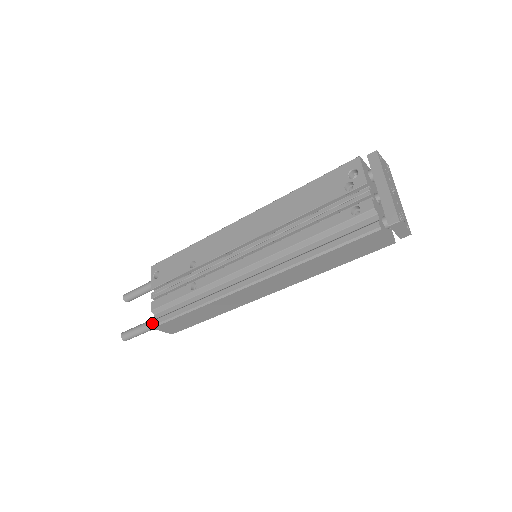
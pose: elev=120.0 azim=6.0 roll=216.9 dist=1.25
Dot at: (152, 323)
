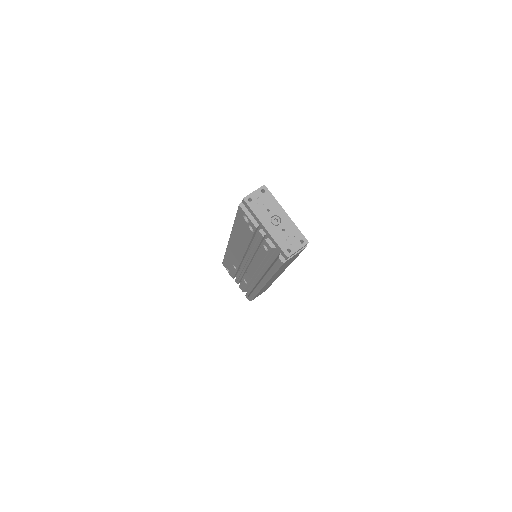
Dot at: occluded
